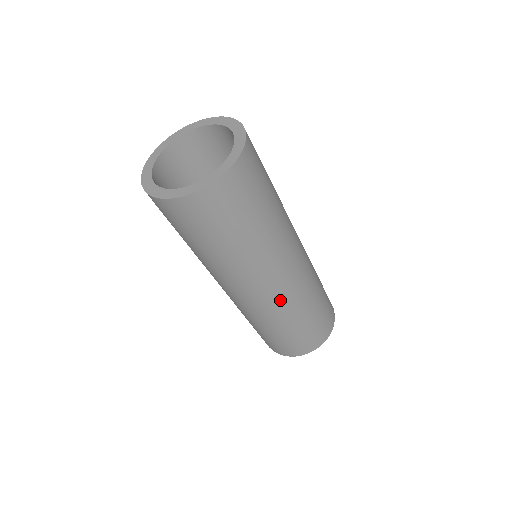
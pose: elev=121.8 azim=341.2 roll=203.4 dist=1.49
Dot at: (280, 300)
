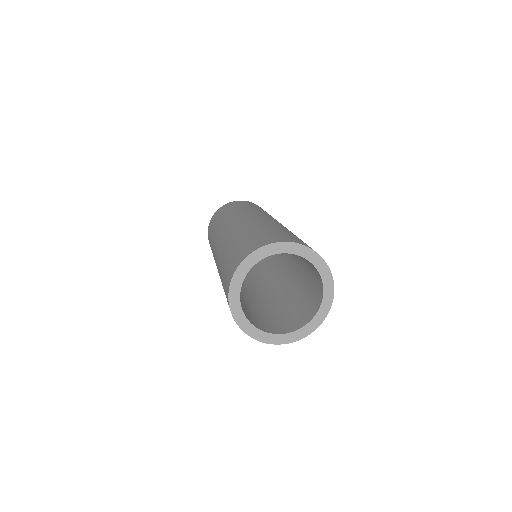
Dot at: occluded
